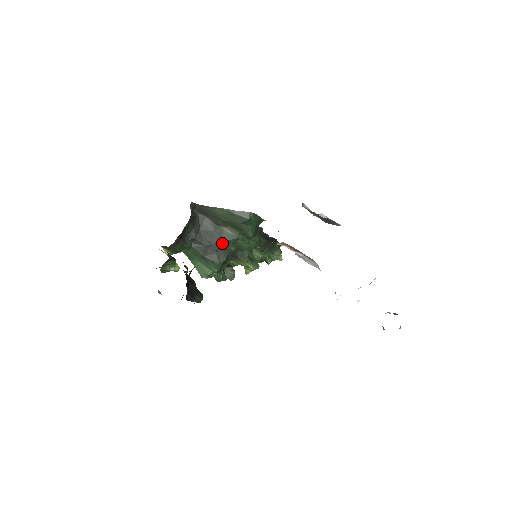
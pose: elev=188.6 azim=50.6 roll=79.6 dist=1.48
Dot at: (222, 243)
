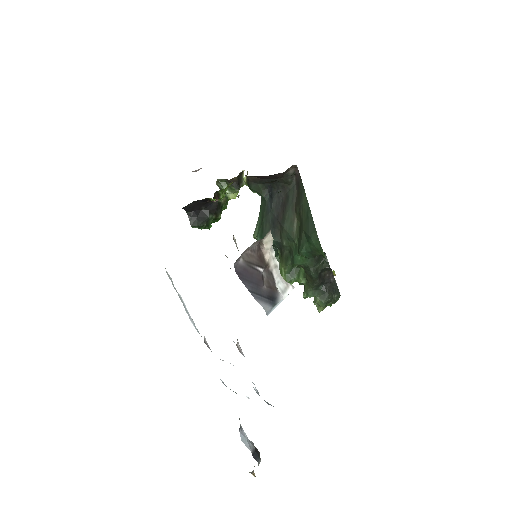
Dot at: (282, 227)
